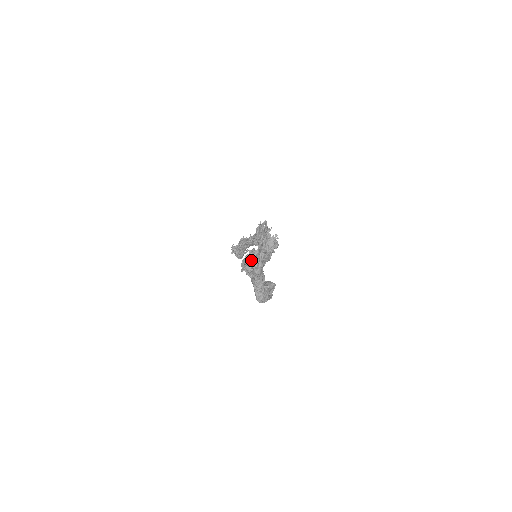
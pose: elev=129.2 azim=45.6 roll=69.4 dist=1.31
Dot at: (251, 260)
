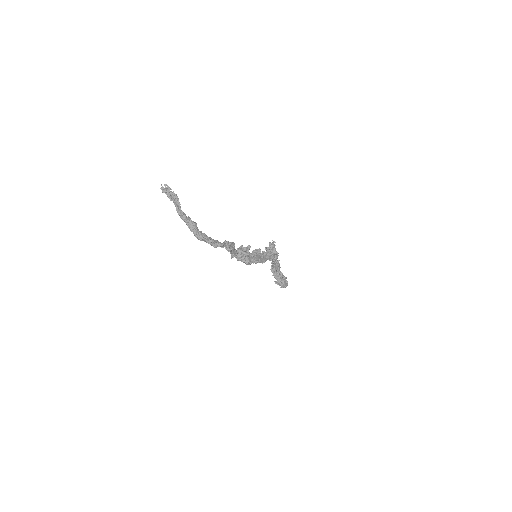
Dot at: (239, 251)
